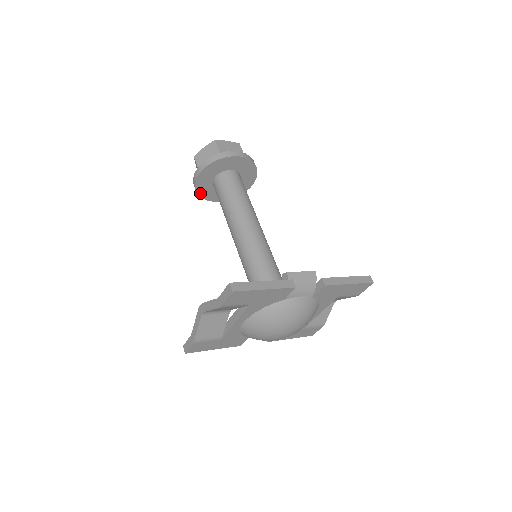
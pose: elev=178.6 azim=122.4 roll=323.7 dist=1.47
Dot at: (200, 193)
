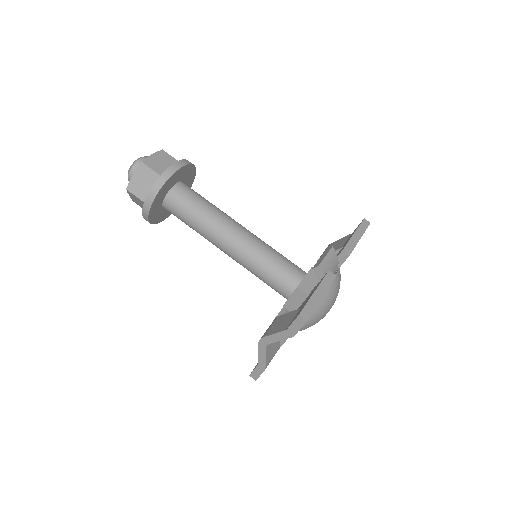
Dot at: (153, 222)
